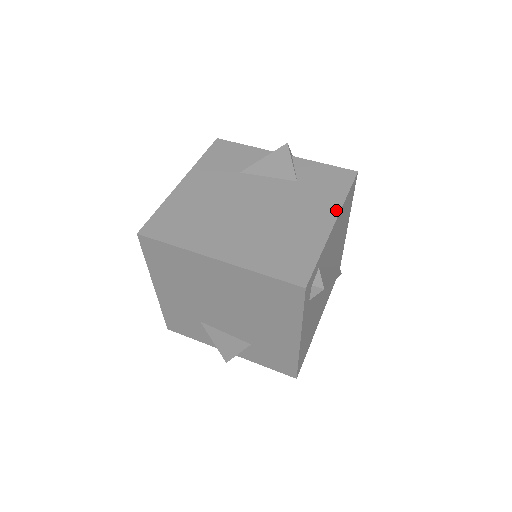
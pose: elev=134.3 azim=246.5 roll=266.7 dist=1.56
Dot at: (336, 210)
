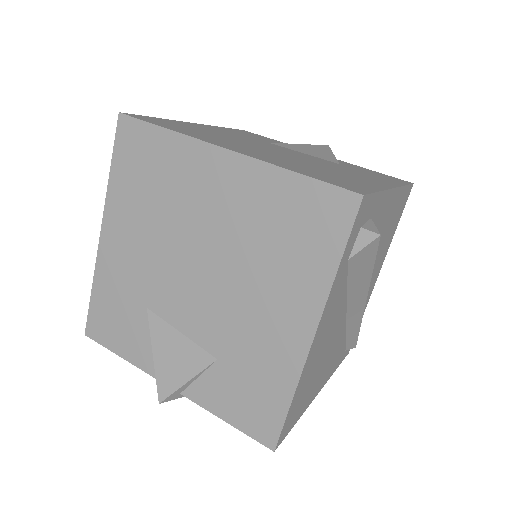
Dot at: (394, 184)
